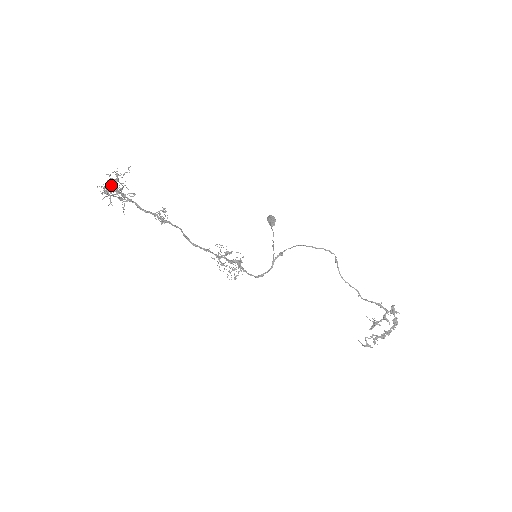
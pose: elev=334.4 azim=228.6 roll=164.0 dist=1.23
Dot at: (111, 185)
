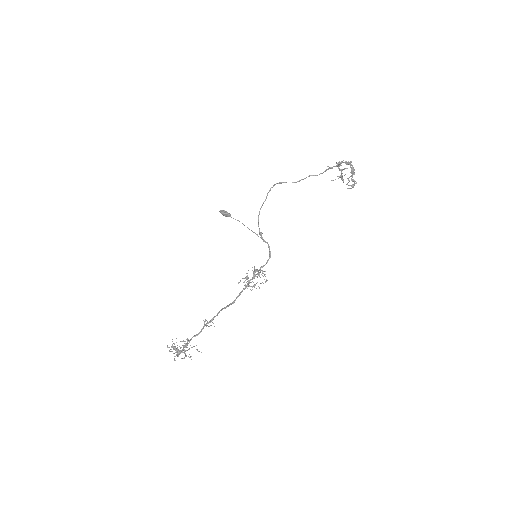
Dot at: (178, 354)
